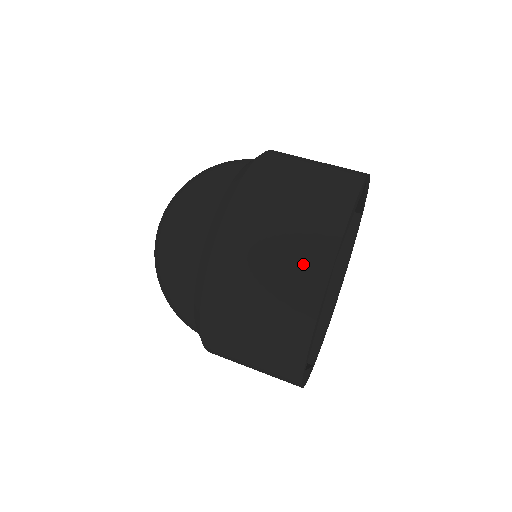
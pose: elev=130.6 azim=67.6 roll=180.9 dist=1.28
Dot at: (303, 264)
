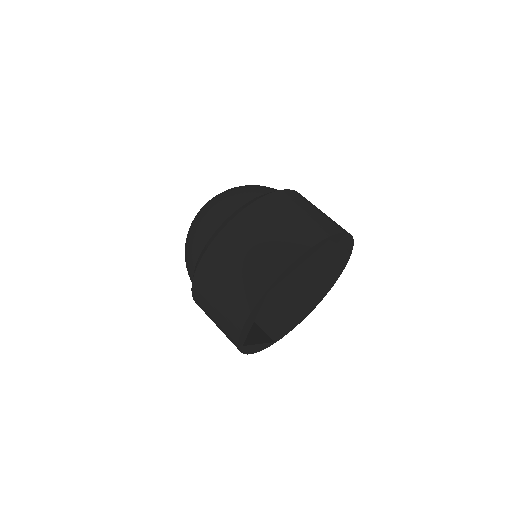
Dot at: (313, 227)
